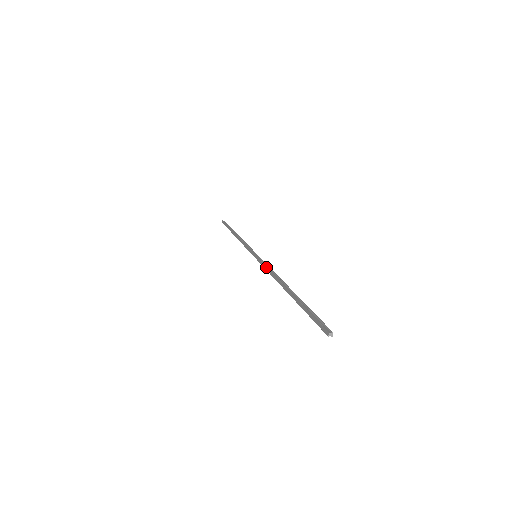
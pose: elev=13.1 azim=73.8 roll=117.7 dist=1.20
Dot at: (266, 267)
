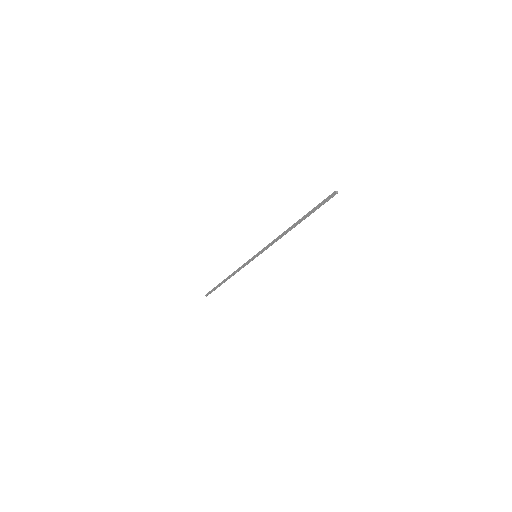
Dot at: (270, 243)
